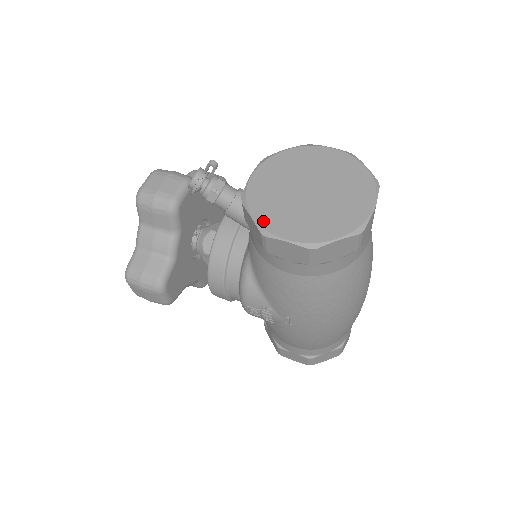
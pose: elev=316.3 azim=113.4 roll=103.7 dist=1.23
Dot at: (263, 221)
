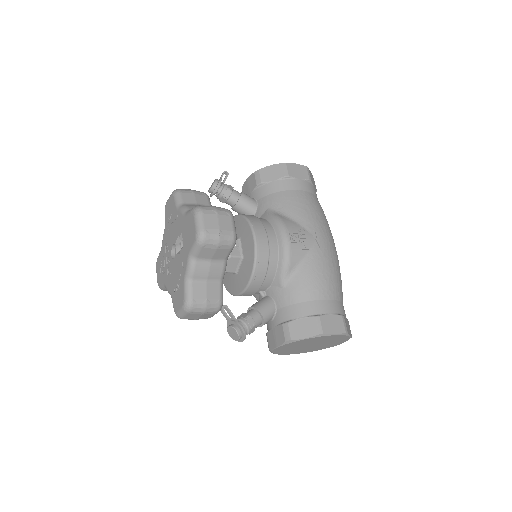
Dot at: (277, 165)
